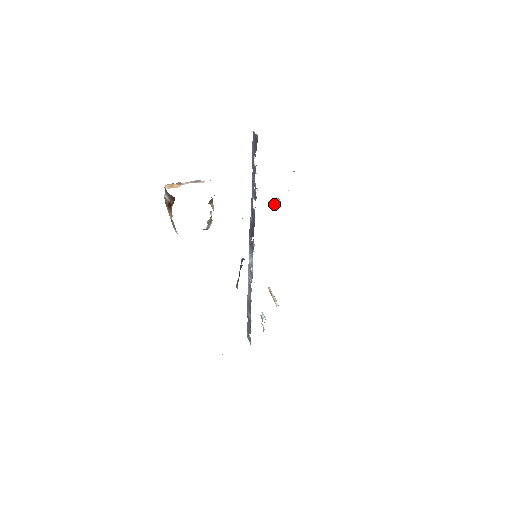
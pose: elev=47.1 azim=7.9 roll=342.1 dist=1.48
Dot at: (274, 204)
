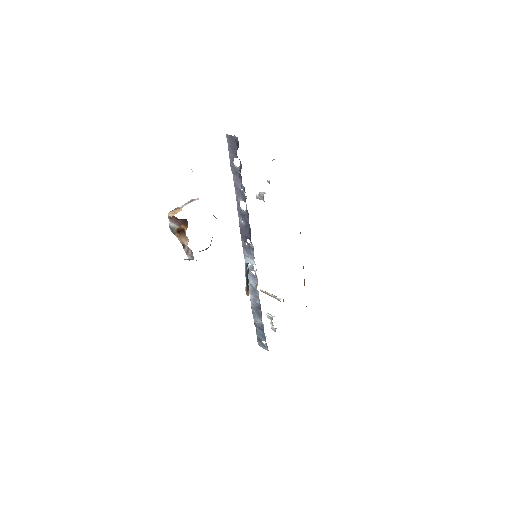
Dot at: occluded
